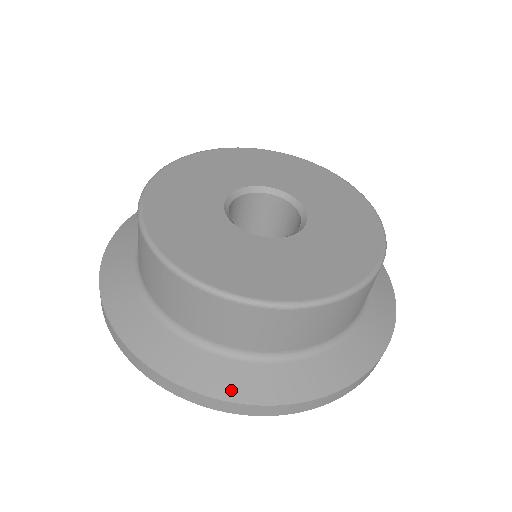
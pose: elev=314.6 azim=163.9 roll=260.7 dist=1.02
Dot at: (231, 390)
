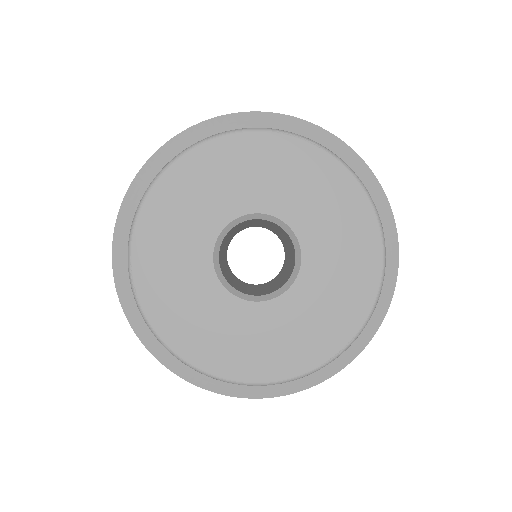
Dot at: (317, 377)
